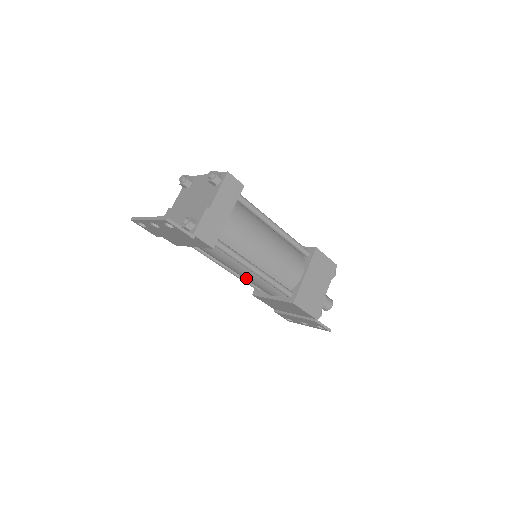
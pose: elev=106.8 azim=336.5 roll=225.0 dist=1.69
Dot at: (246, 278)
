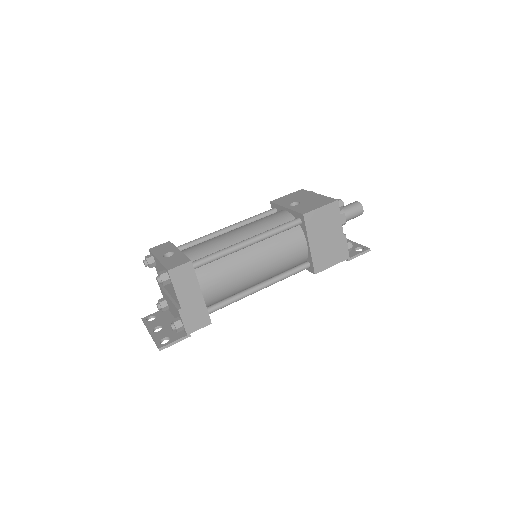
Dot at: occluded
